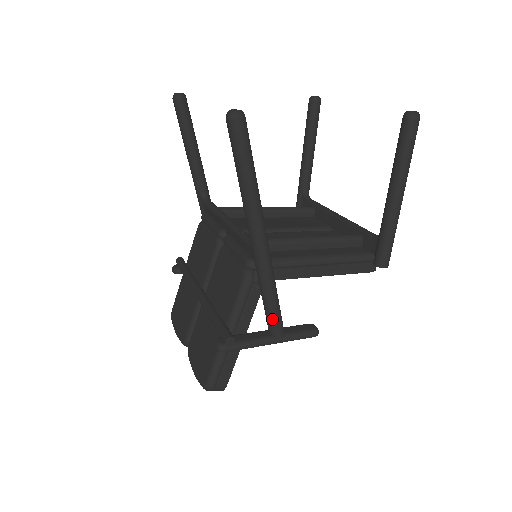
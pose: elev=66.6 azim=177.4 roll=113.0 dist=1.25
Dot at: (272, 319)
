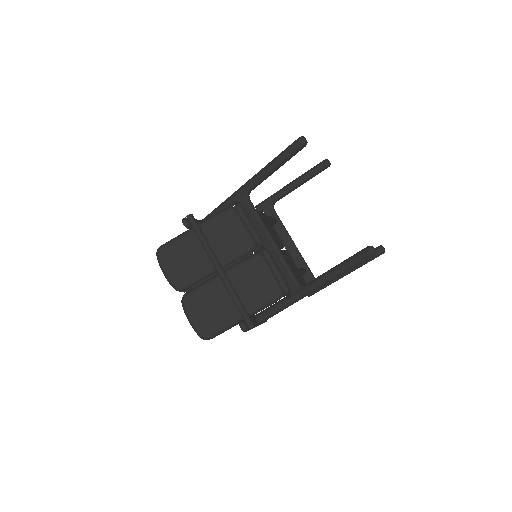
Dot at: (269, 317)
